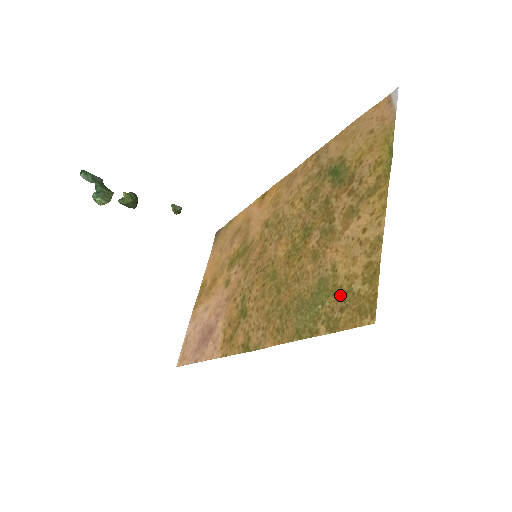
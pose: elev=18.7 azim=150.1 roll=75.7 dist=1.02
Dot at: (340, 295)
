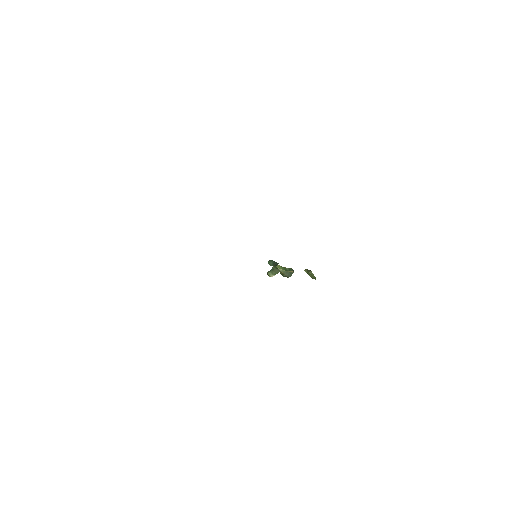
Dot at: occluded
